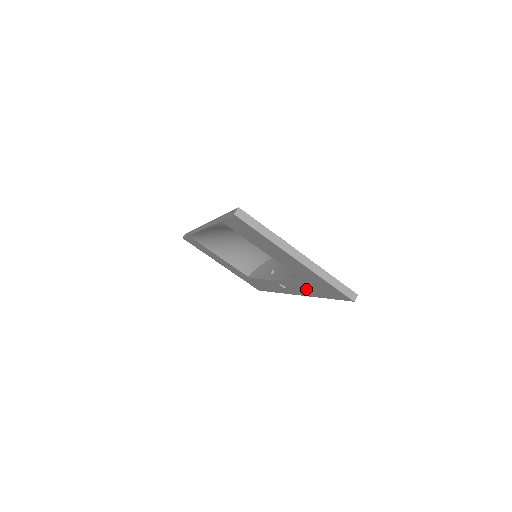
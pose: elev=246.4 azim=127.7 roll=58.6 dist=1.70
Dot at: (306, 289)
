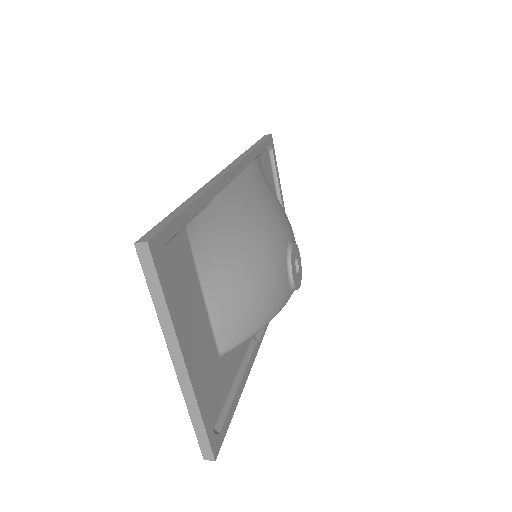
Dot at: occluded
